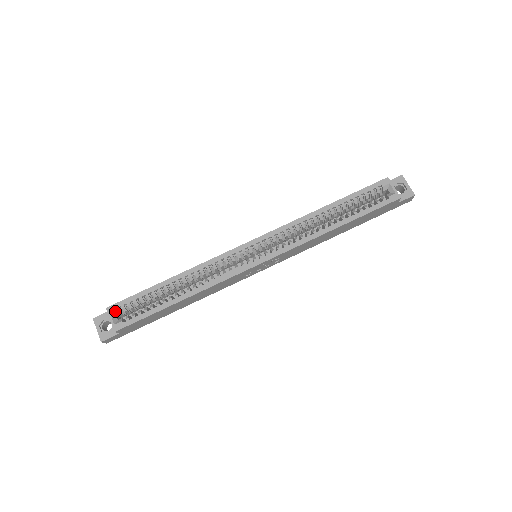
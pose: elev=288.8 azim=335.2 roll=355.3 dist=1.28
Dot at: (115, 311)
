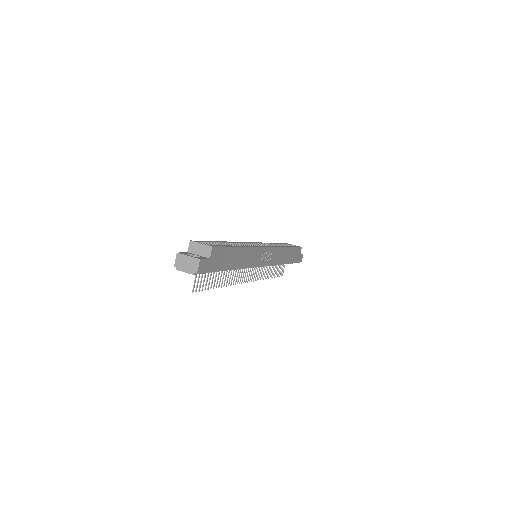
Dot at: (199, 242)
